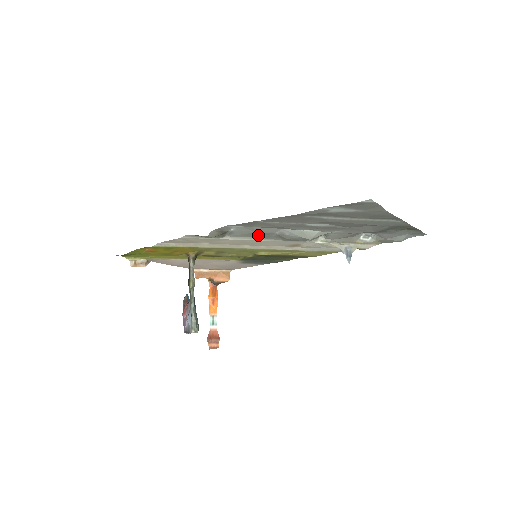
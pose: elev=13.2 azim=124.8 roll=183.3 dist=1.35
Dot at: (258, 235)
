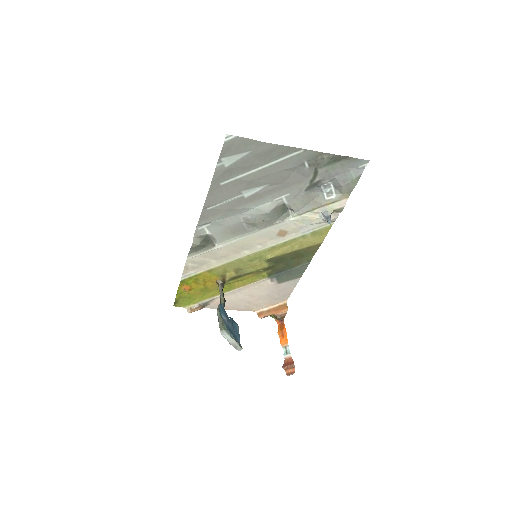
Dot at: (234, 231)
